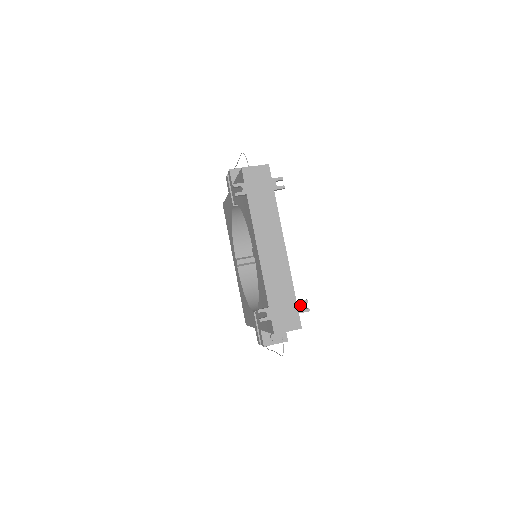
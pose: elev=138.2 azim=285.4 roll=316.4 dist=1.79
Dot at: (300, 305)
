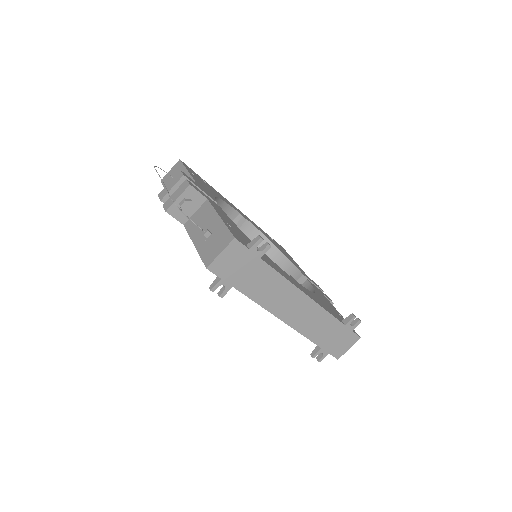
Dot at: (350, 325)
